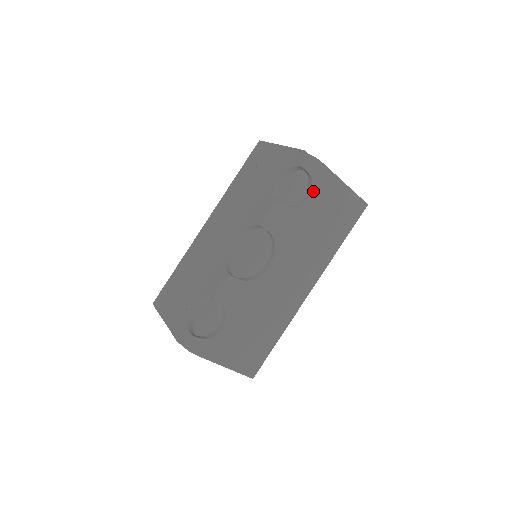
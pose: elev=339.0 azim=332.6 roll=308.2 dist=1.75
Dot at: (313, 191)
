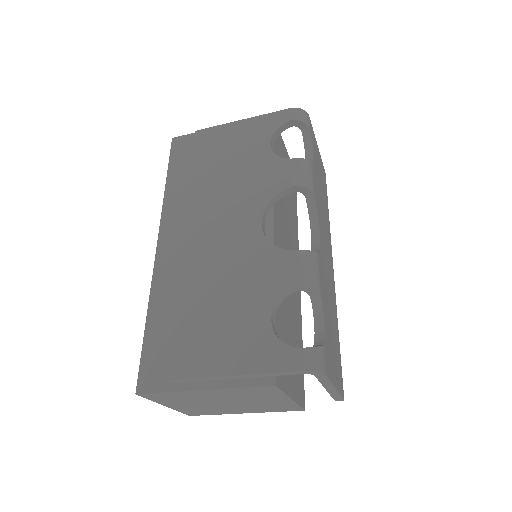
Dot at: (312, 146)
